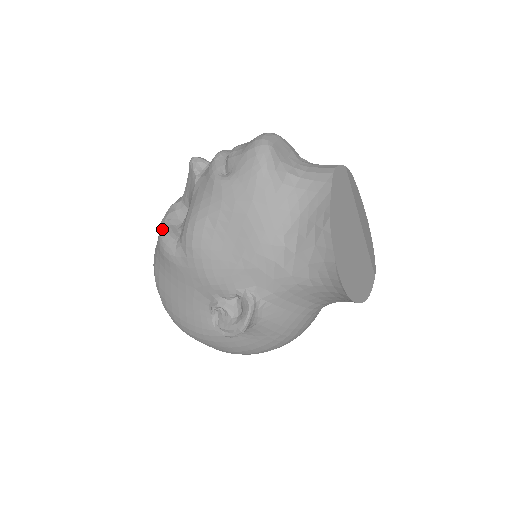
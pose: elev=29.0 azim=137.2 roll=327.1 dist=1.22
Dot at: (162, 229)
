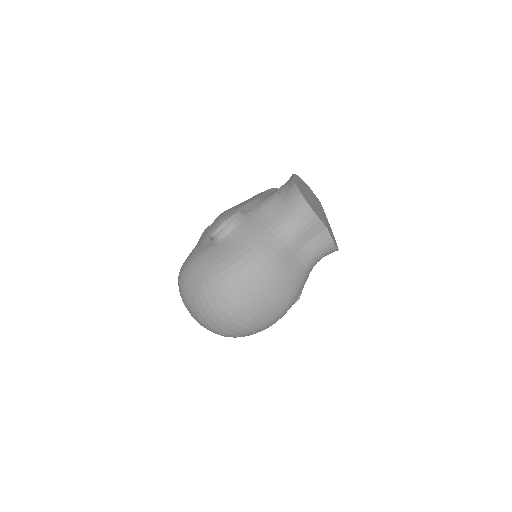
Dot at: occluded
